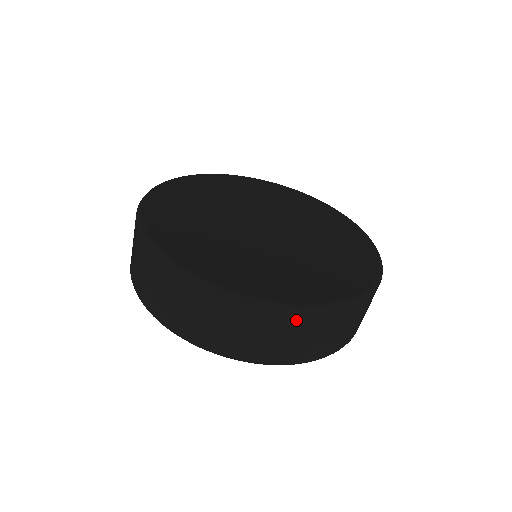
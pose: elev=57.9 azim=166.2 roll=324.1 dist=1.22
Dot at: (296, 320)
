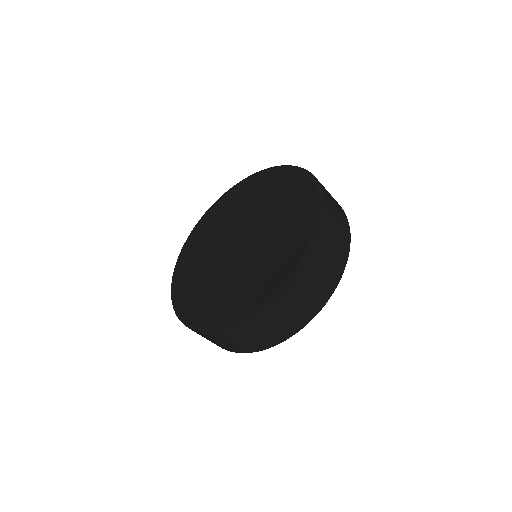
Dot at: occluded
